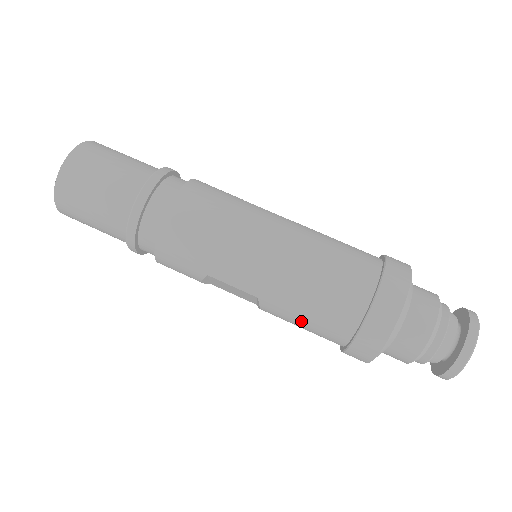
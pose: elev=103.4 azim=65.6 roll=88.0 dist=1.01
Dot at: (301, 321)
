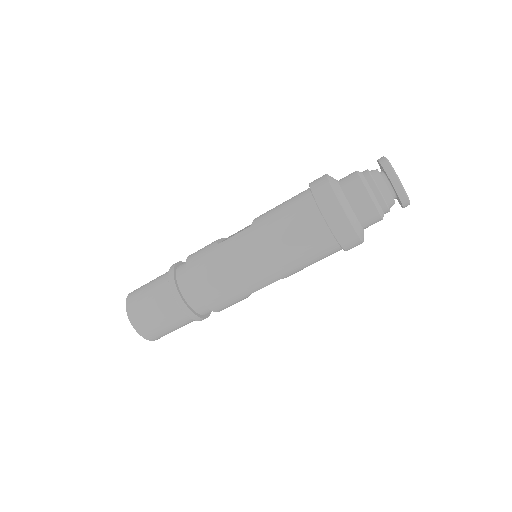
Dot at: (311, 264)
